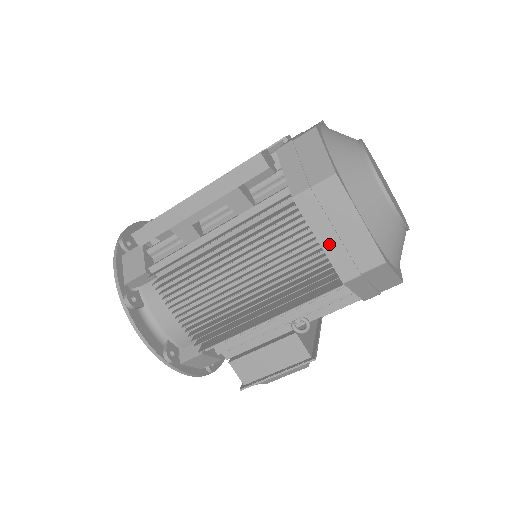
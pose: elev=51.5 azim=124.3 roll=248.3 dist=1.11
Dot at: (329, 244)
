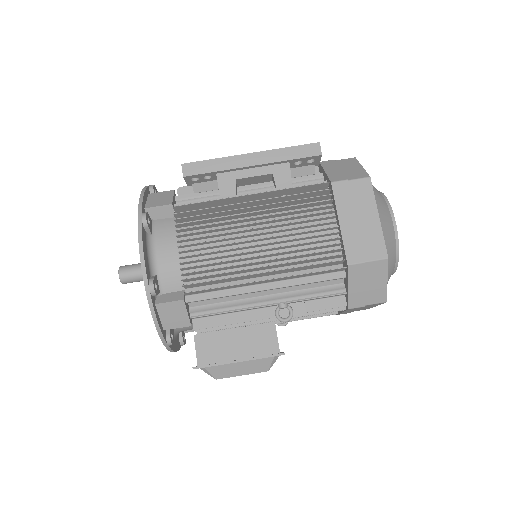
Dot at: (347, 227)
